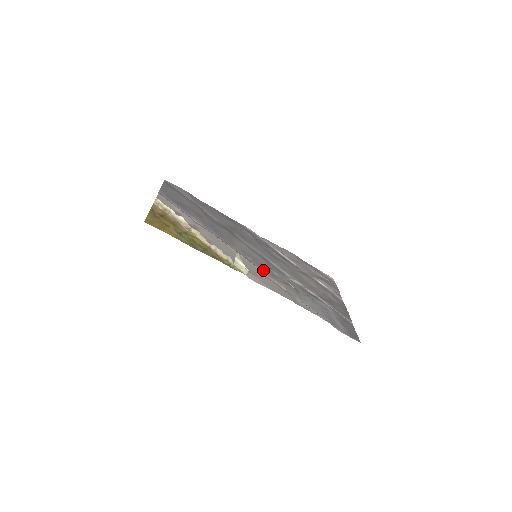
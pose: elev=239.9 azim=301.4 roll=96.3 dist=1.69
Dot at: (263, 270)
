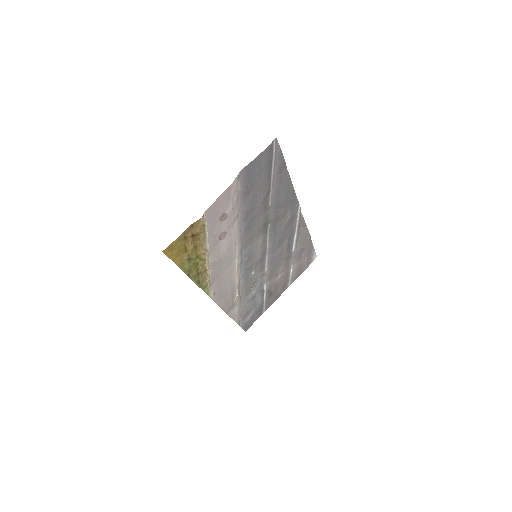
Dot at: (243, 273)
